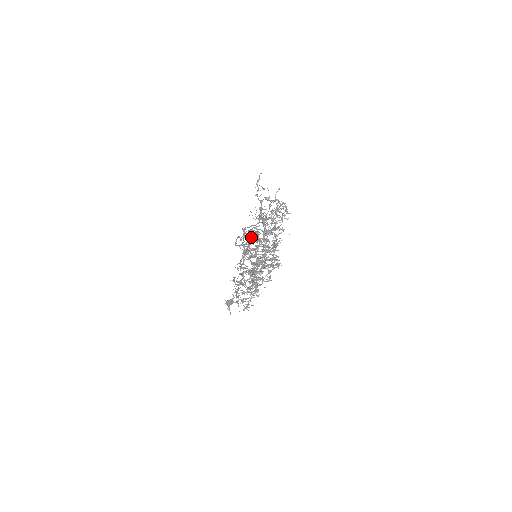
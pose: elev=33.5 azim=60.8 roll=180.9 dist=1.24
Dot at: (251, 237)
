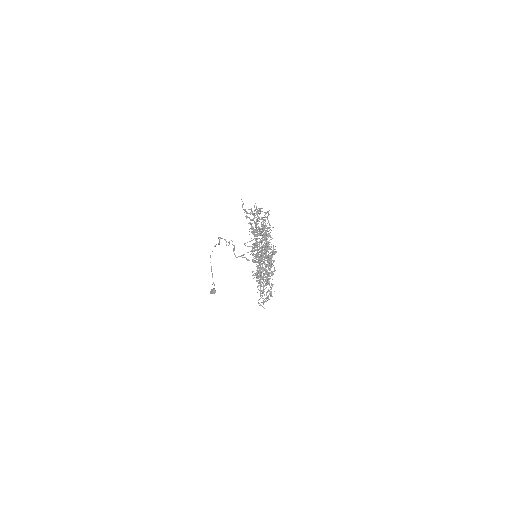
Dot at: (254, 247)
